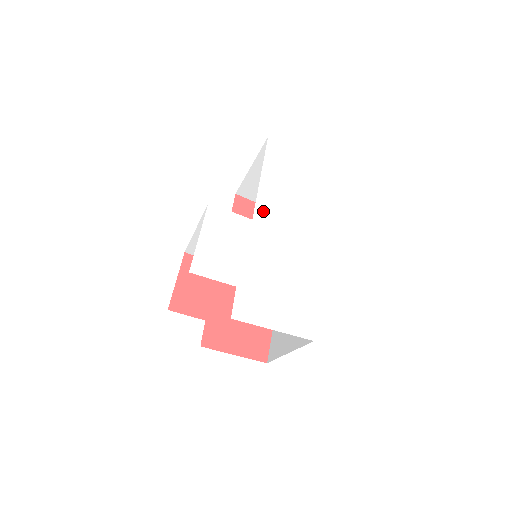
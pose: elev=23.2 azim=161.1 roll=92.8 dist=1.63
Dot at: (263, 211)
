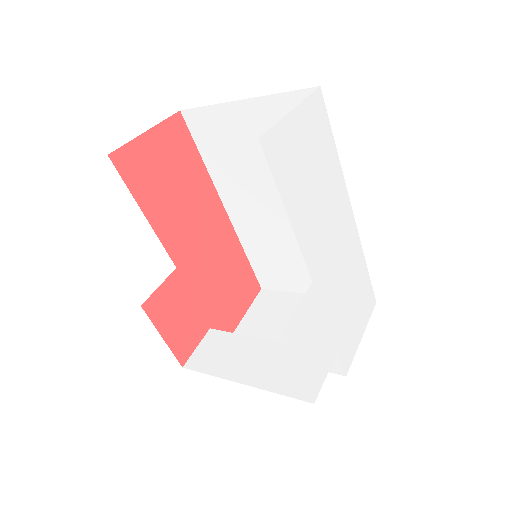
Dot at: (312, 258)
